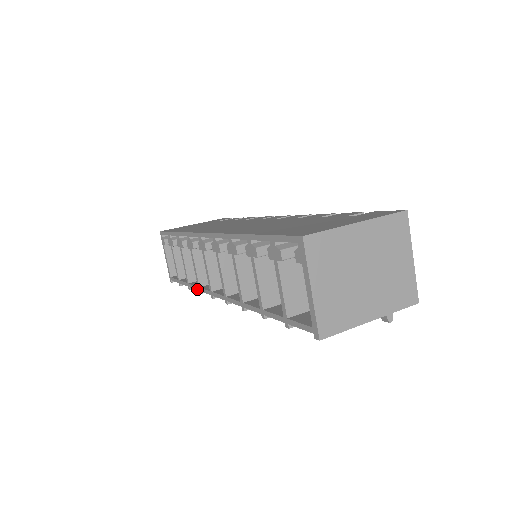
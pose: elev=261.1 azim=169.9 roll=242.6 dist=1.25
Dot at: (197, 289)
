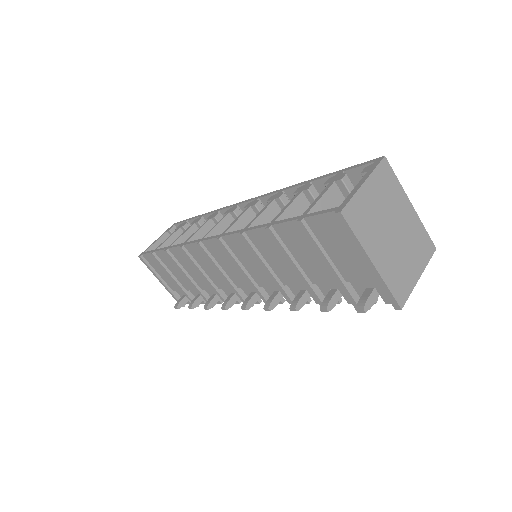
Dot at: (180, 245)
